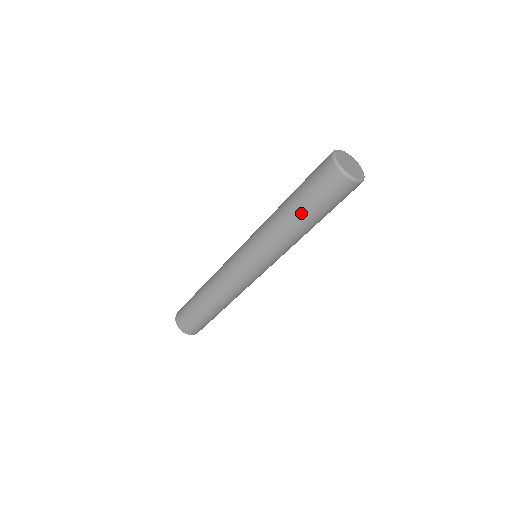
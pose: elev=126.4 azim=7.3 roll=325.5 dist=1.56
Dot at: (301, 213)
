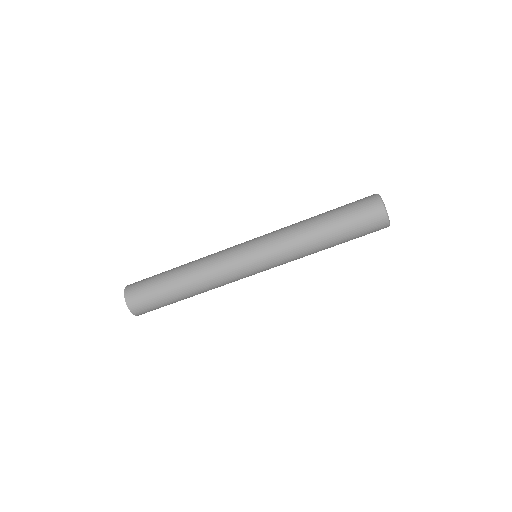
Dot at: (334, 235)
